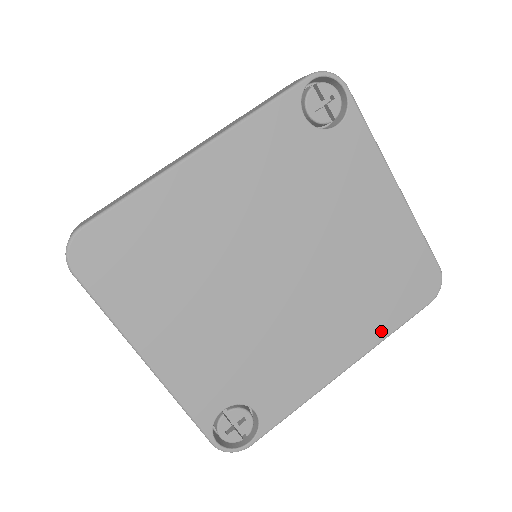
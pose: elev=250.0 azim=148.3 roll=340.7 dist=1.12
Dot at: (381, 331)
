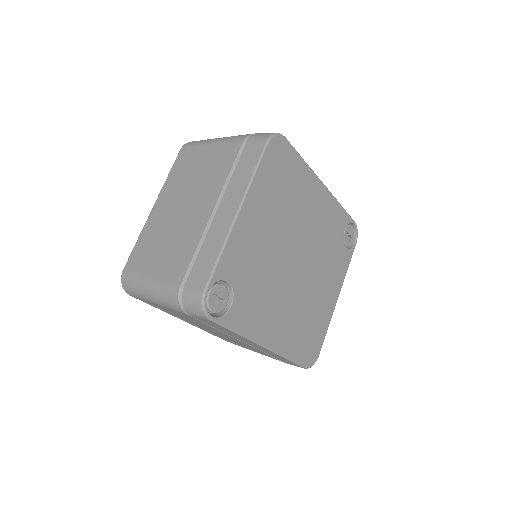
Dot at: (288, 351)
